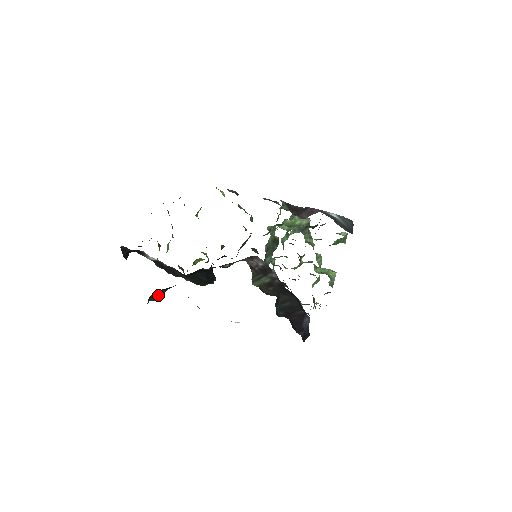
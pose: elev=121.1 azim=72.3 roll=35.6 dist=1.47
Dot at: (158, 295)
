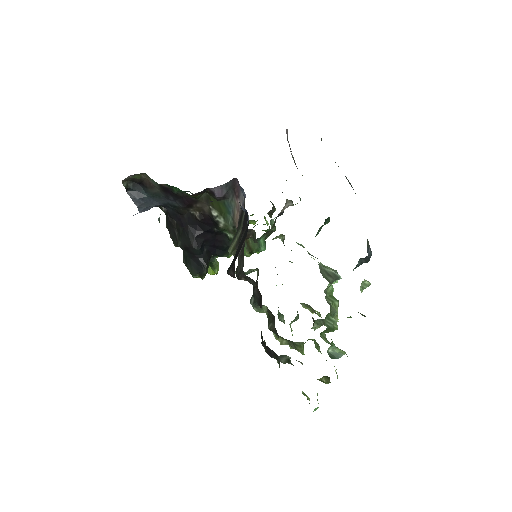
Dot at: (139, 195)
